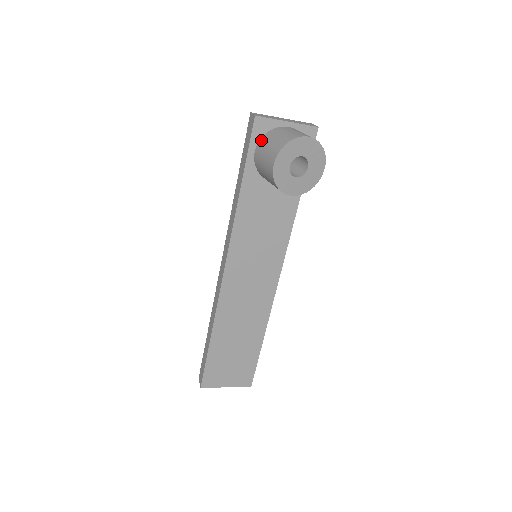
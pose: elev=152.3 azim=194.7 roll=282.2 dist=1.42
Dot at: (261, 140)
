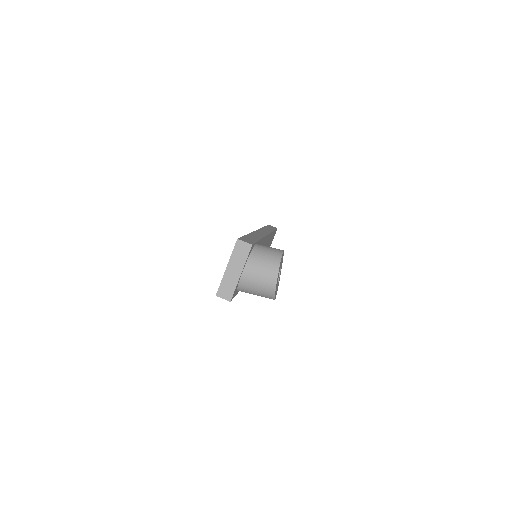
Dot at: occluded
